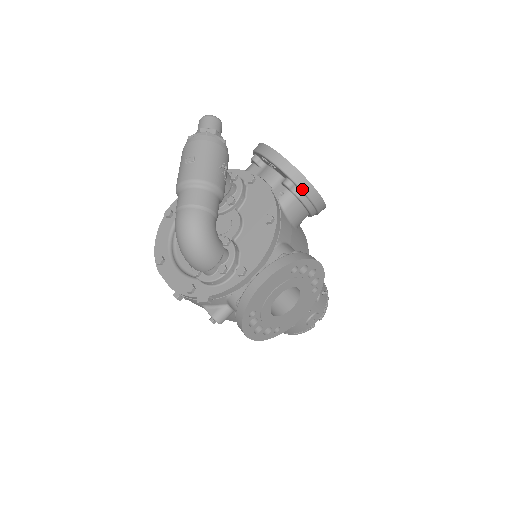
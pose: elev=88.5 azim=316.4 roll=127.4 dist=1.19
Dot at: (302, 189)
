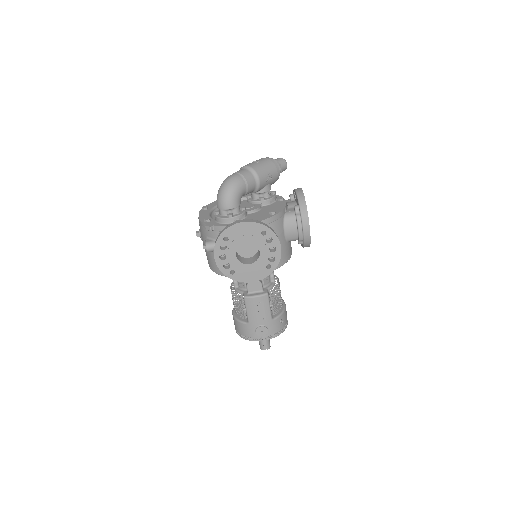
Dot at: (301, 213)
